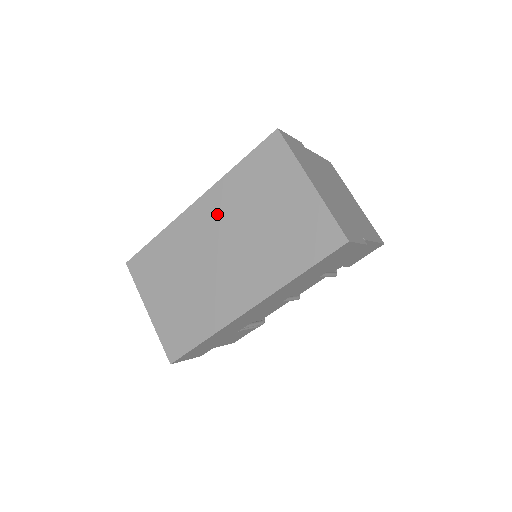
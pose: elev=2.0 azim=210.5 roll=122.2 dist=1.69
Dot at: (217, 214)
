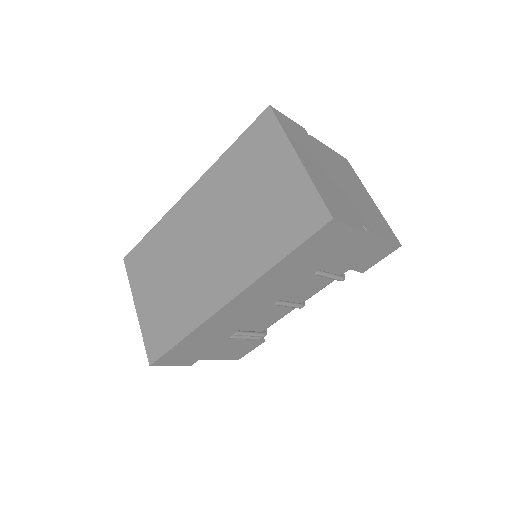
Dot at: (207, 201)
